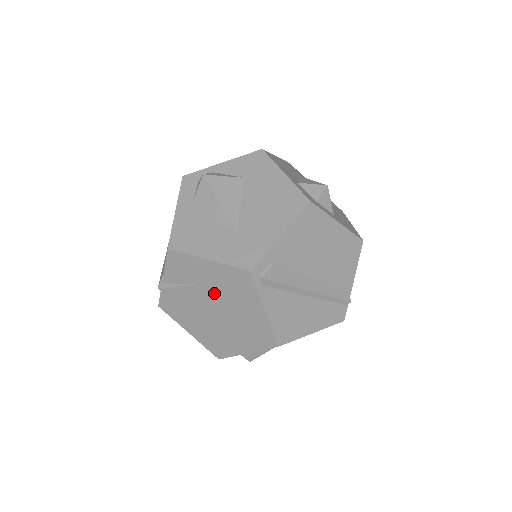
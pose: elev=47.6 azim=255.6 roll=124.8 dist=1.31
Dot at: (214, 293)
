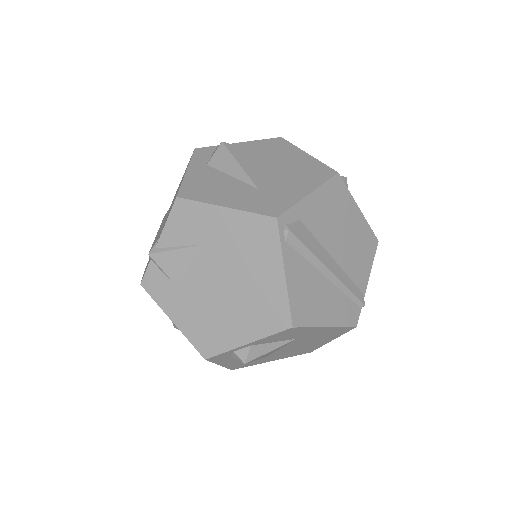
Dot at: (222, 255)
